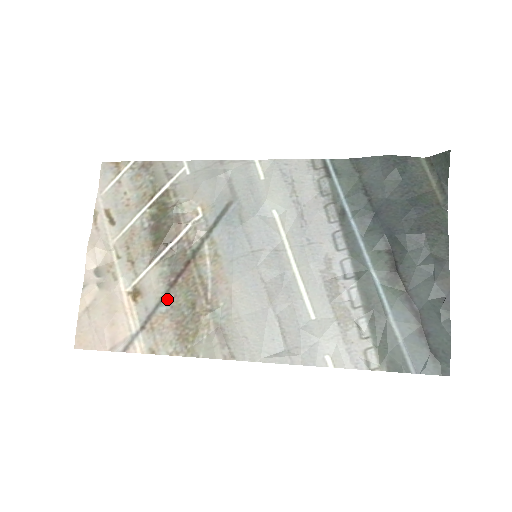
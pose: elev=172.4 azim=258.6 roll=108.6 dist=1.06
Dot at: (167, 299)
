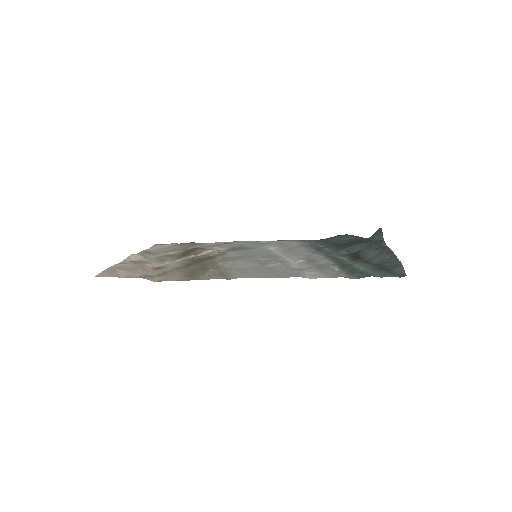
Dot at: (183, 268)
